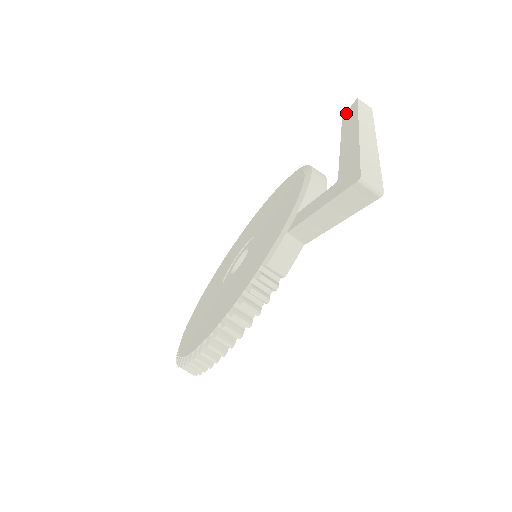
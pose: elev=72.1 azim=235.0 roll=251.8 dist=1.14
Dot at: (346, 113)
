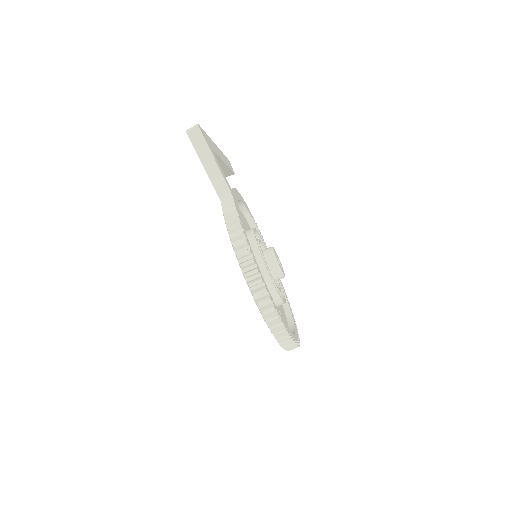
Dot at: occluded
